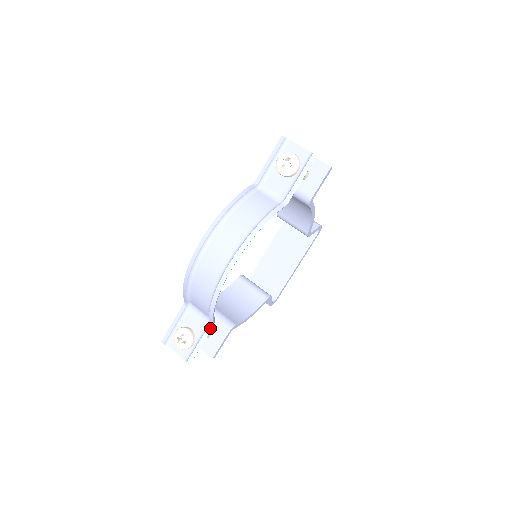
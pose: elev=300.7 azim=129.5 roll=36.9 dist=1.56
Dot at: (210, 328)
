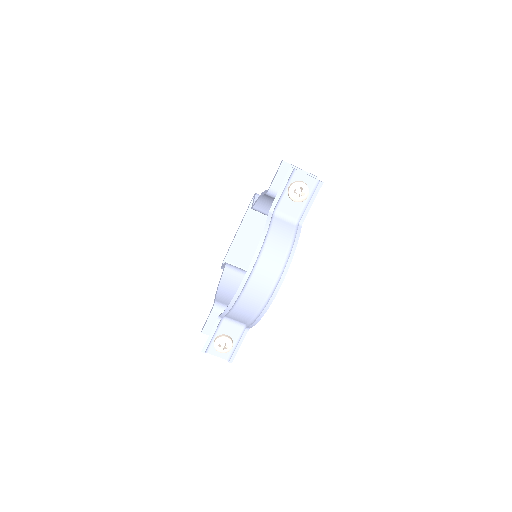
Dot at: (246, 331)
